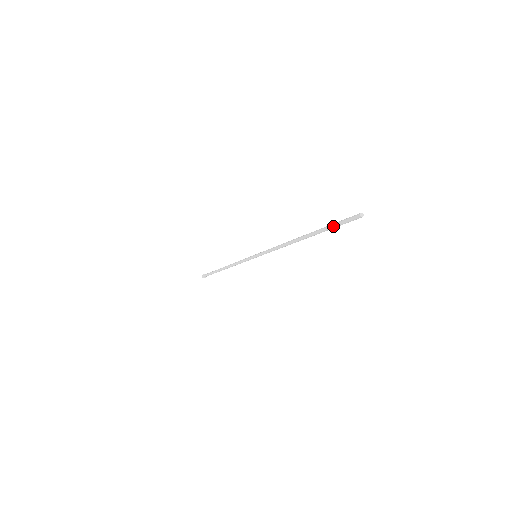
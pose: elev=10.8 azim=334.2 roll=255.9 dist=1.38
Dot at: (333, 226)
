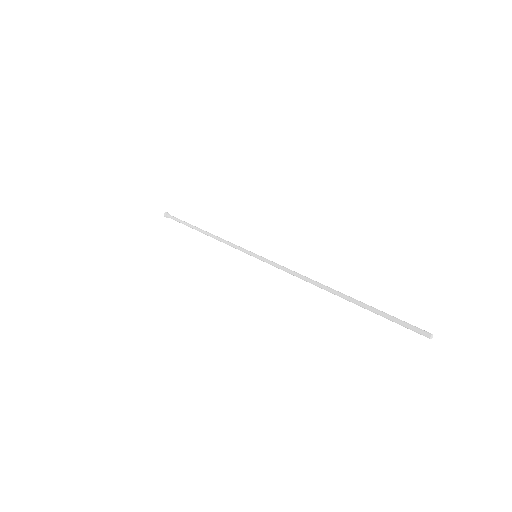
Dot at: occluded
